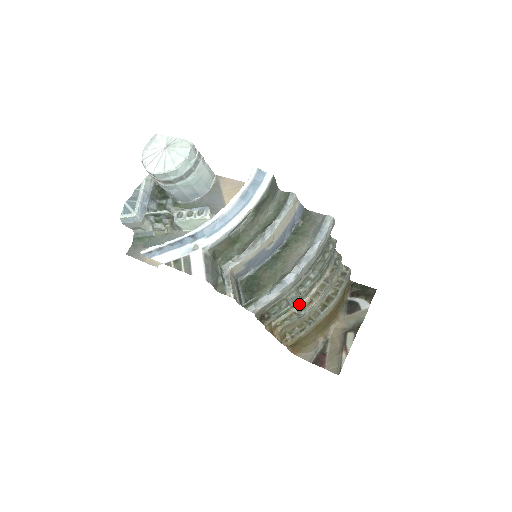
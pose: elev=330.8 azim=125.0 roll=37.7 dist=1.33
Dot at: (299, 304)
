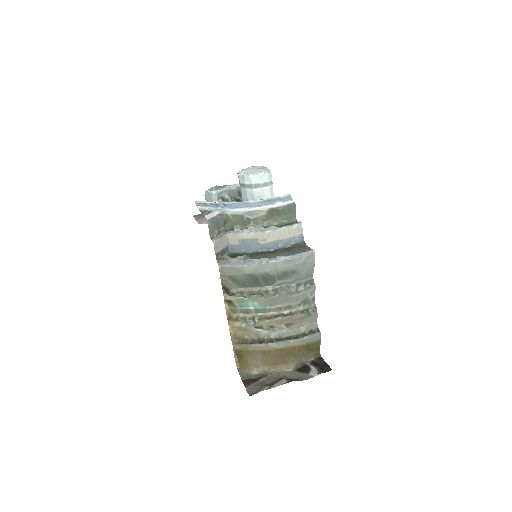
Dot at: (261, 314)
